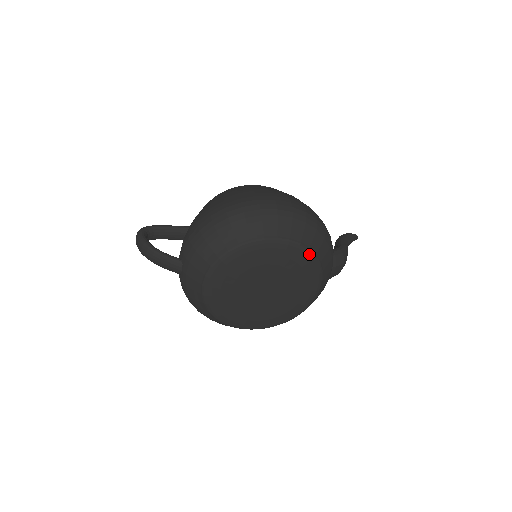
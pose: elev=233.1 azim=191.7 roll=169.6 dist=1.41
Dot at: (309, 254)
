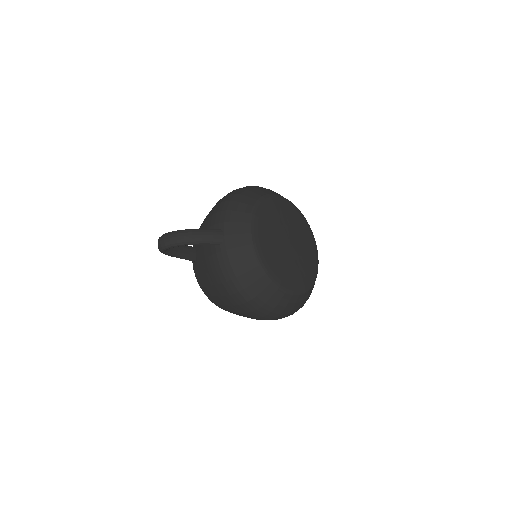
Dot at: (301, 214)
